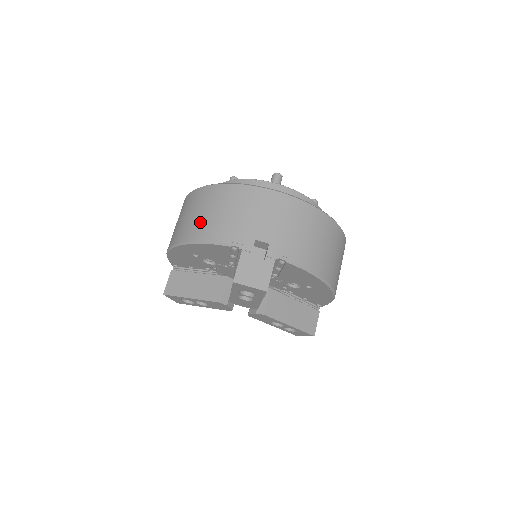
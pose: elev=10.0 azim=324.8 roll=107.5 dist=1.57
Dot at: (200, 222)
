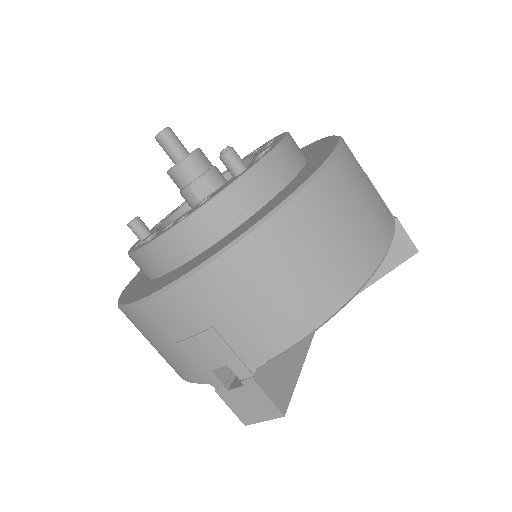
Dot at: occluded
